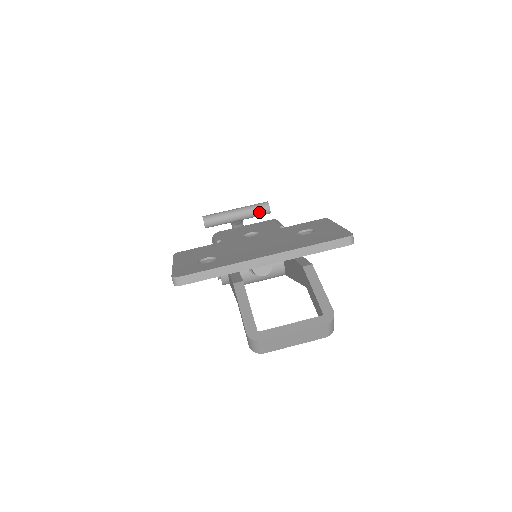
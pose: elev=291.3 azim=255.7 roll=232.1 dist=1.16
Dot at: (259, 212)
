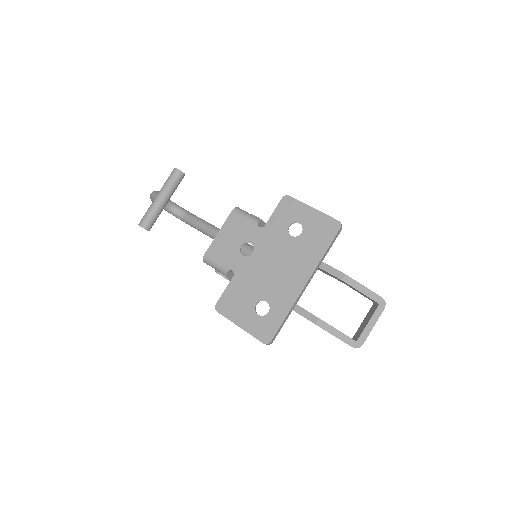
Dot at: occluded
